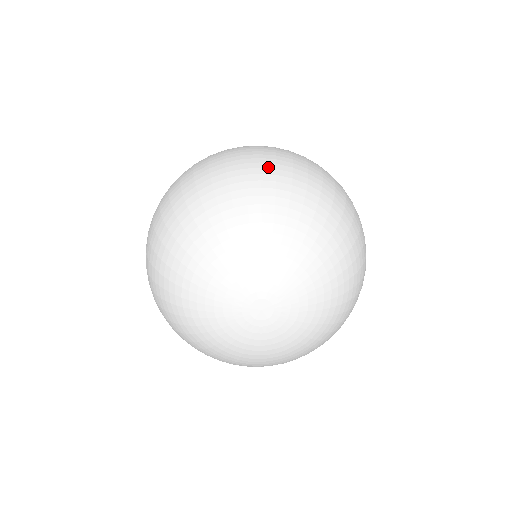
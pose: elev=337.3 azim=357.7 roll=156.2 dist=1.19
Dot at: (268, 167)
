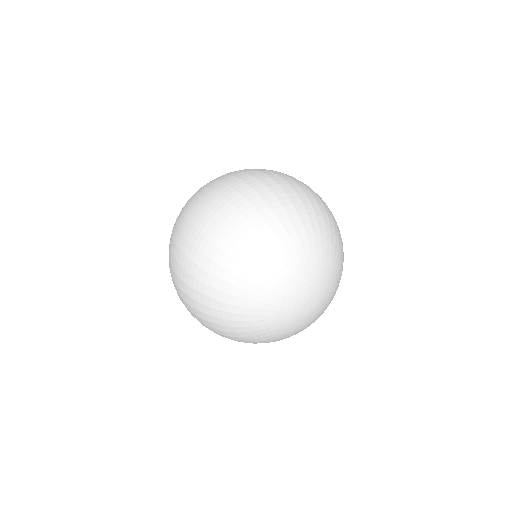
Dot at: (303, 197)
